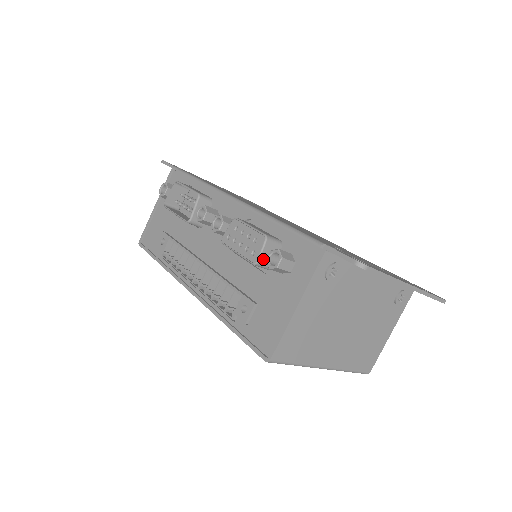
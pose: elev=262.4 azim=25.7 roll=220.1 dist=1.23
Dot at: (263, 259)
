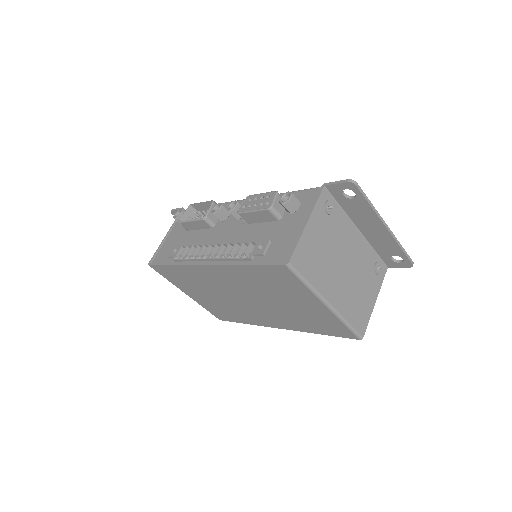
Dot at: (275, 206)
